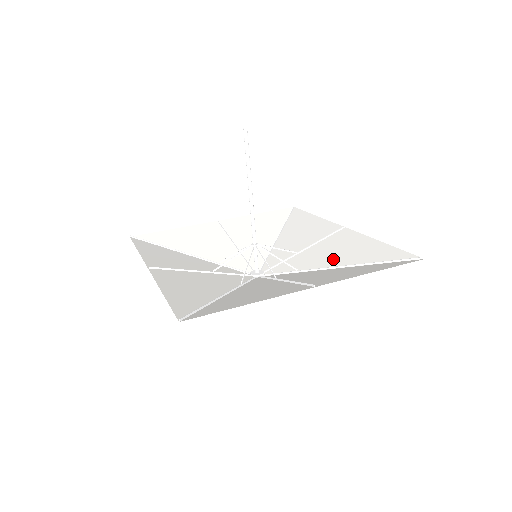
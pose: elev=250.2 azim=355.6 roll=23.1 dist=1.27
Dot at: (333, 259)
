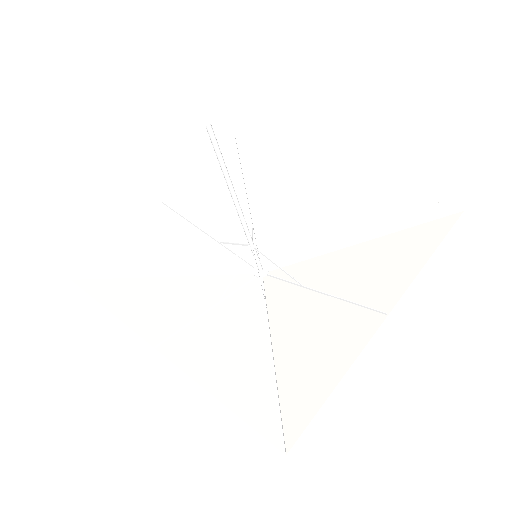
Dot at: (346, 228)
